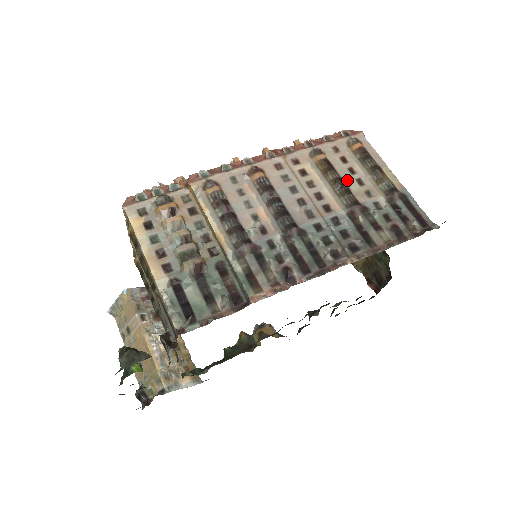
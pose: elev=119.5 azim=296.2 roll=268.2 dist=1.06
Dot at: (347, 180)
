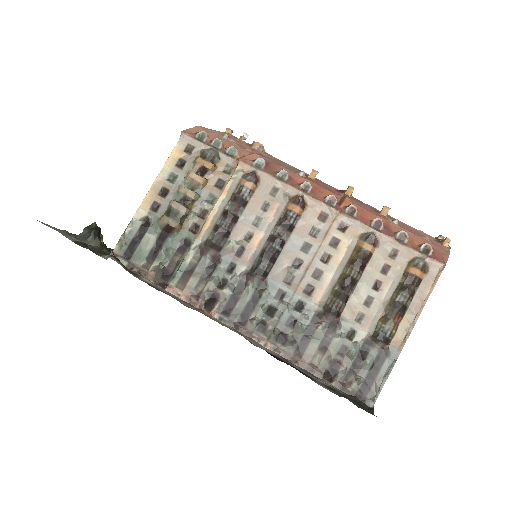
Dot at: (360, 288)
